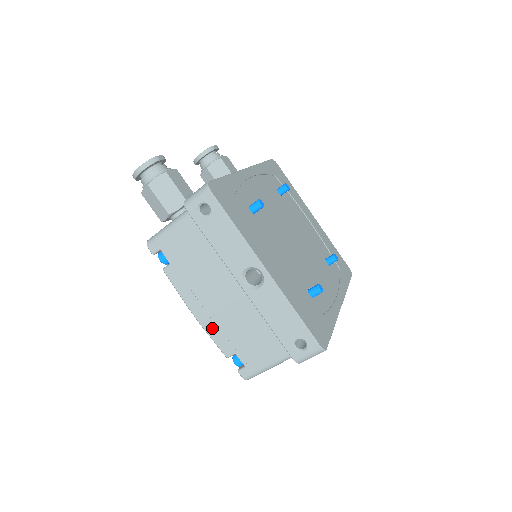
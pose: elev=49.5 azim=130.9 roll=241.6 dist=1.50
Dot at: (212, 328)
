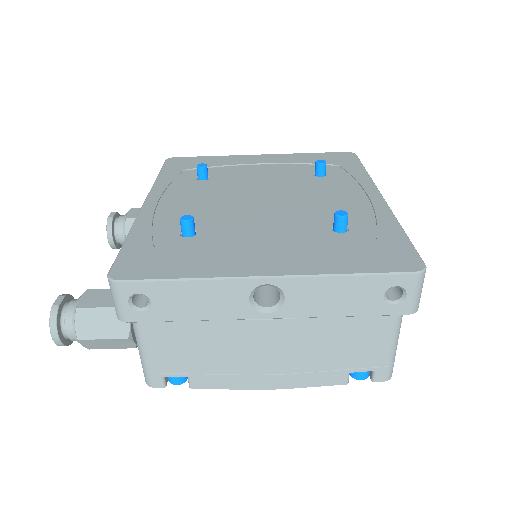
Dot at: (298, 380)
